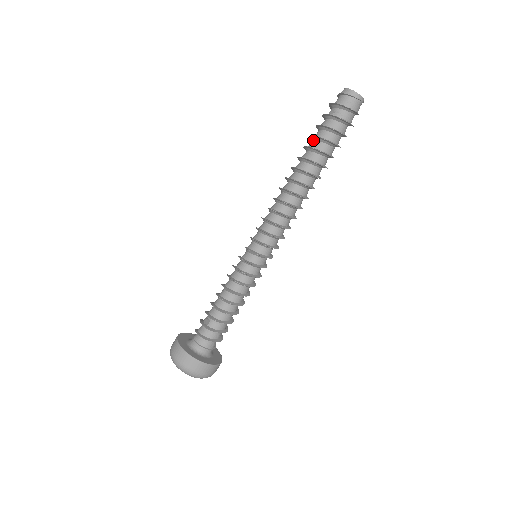
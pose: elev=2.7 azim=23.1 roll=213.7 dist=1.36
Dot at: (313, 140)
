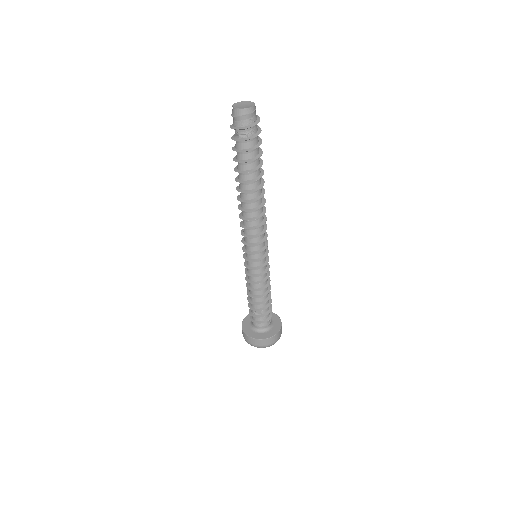
Dot at: (242, 163)
